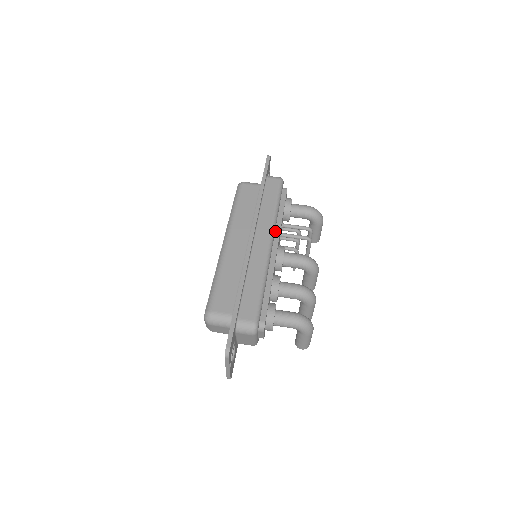
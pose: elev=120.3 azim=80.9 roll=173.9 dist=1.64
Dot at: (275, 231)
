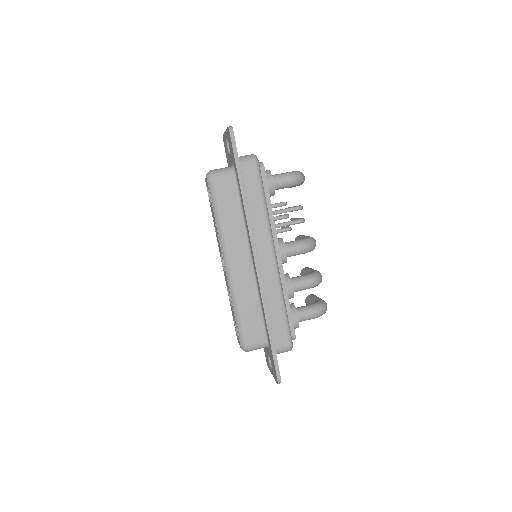
Dot at: occluded
